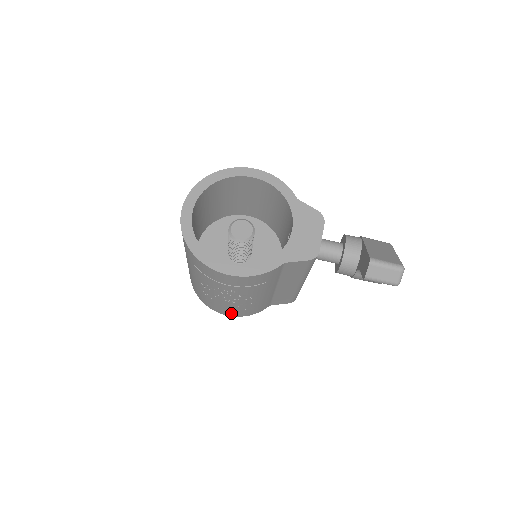
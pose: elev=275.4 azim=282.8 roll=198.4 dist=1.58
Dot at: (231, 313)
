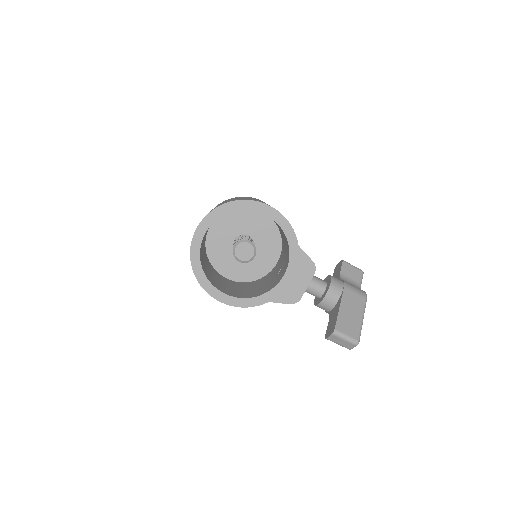
Dot at: occluded
